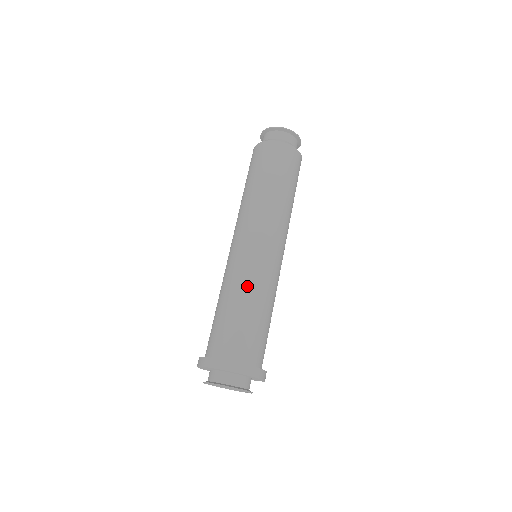
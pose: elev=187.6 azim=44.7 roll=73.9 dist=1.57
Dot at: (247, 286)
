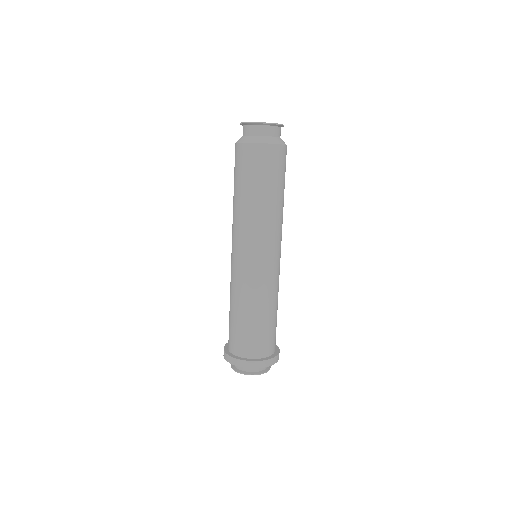
Dot at: (270, 297)
